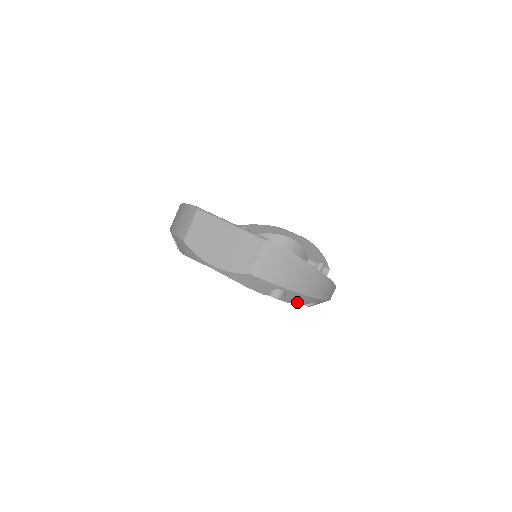
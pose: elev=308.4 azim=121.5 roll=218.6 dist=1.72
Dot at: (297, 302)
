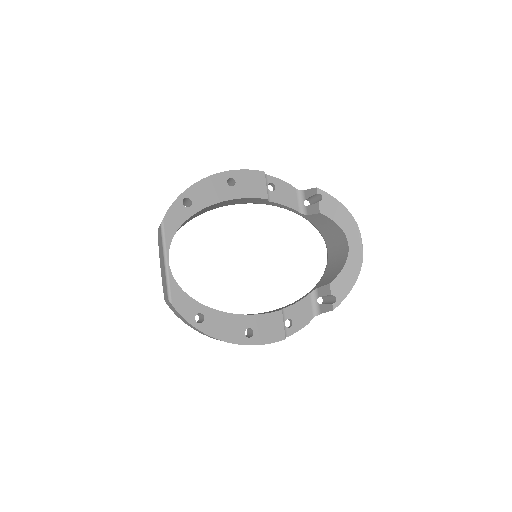
Dot at: occluded
